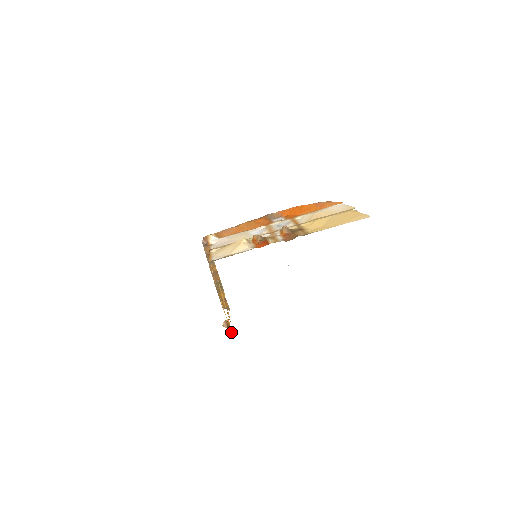
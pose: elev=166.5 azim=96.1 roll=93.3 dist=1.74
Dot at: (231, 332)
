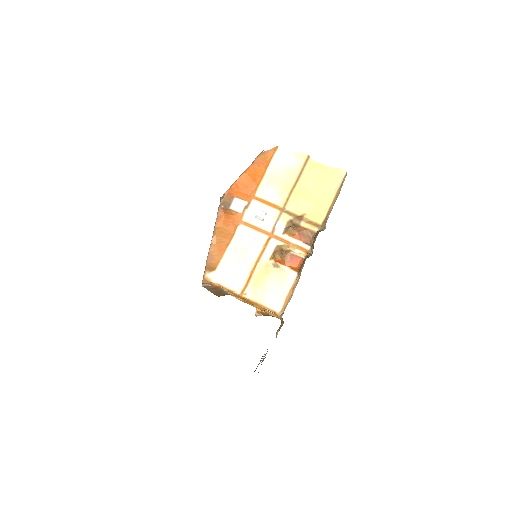
Dot at: occluded
